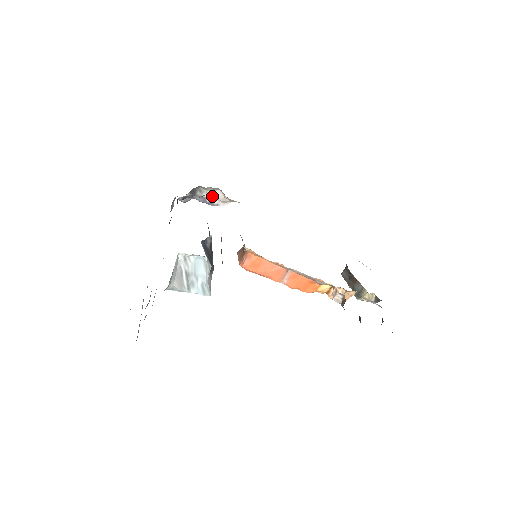
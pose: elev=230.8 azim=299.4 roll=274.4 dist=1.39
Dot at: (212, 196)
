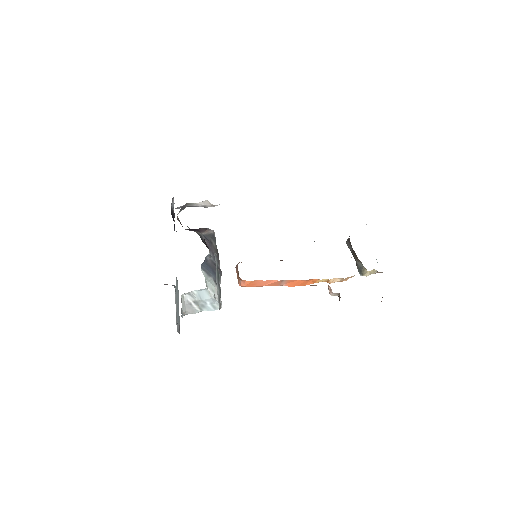
Dot at: (202, 204)
